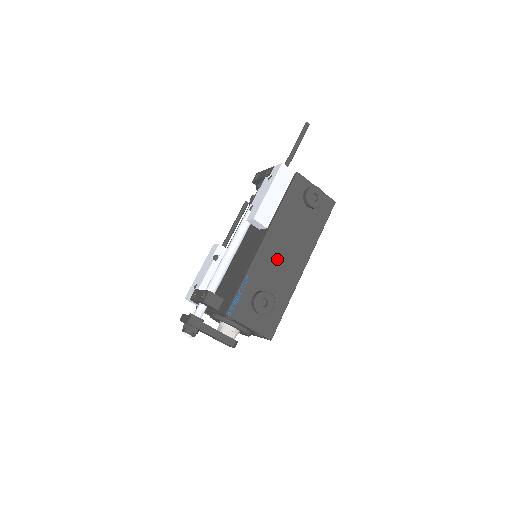
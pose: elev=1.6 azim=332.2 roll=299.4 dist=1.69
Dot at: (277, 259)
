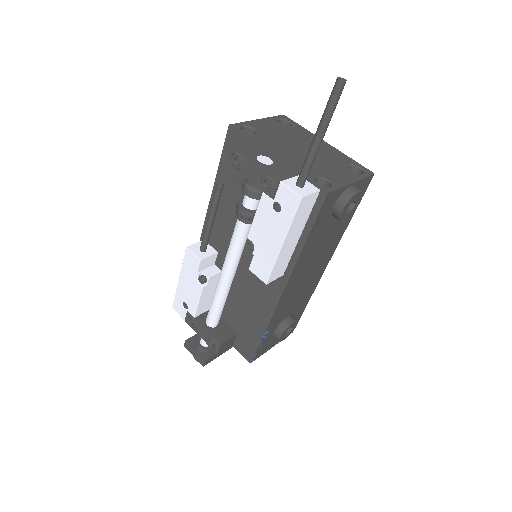
Dot at: (298, 289)
